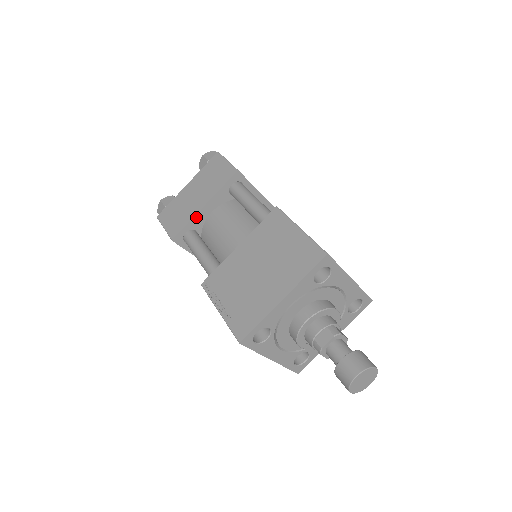
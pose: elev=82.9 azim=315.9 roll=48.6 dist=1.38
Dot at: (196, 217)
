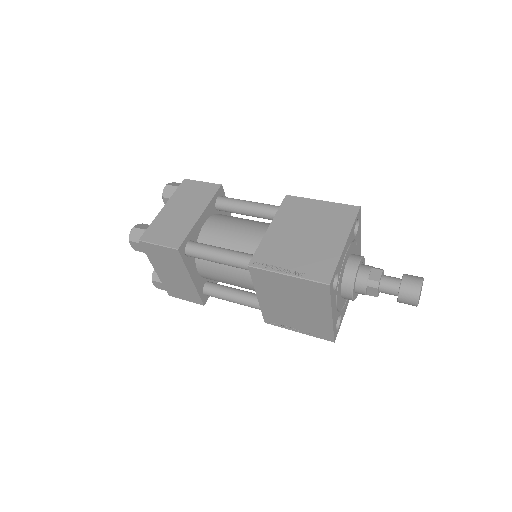
Dot at: (195, 226)
